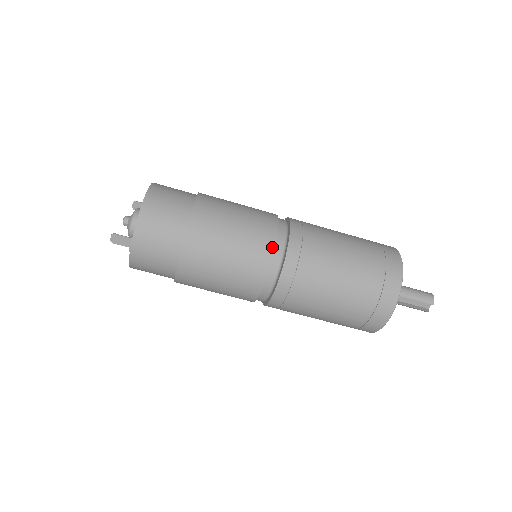
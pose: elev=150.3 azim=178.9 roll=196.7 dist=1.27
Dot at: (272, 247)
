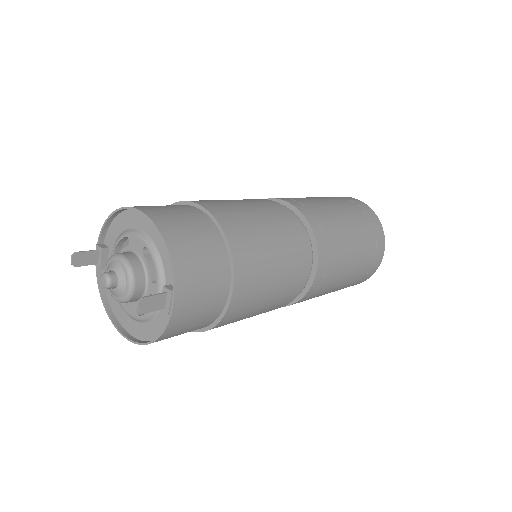
Dot at: (301, 230)
